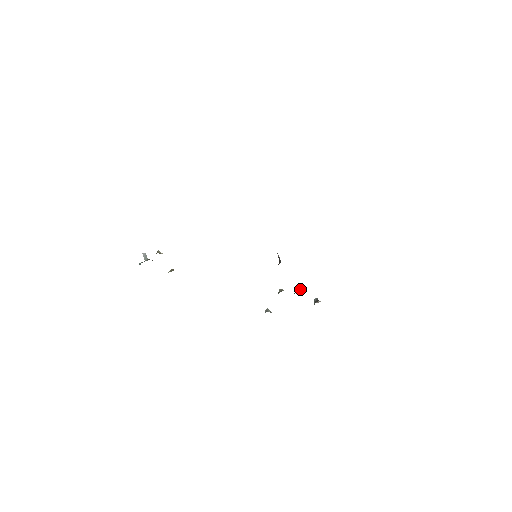
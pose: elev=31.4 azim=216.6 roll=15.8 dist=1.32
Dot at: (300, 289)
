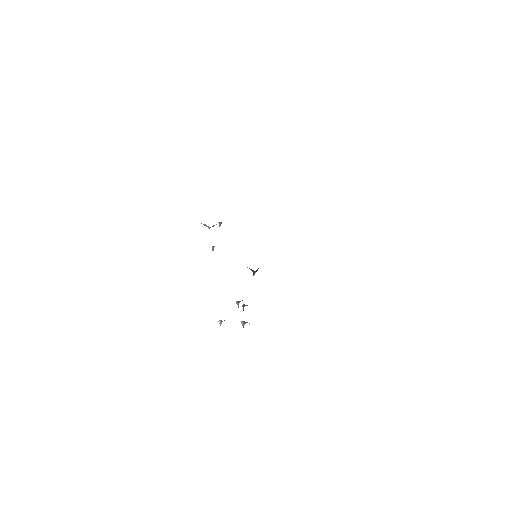
Dot at: (246, 305)
